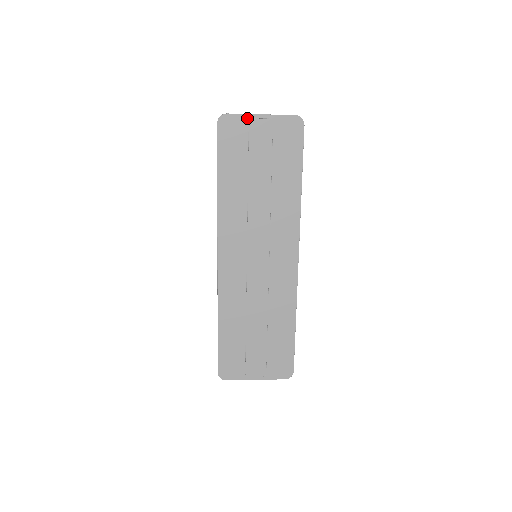
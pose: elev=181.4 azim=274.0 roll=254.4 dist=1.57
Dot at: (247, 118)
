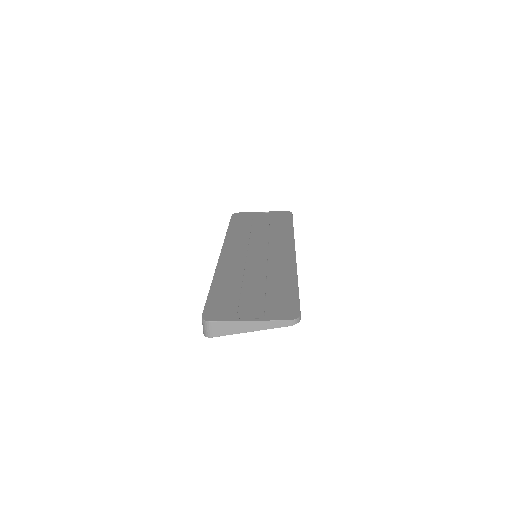
Dot at: (252, 213)
